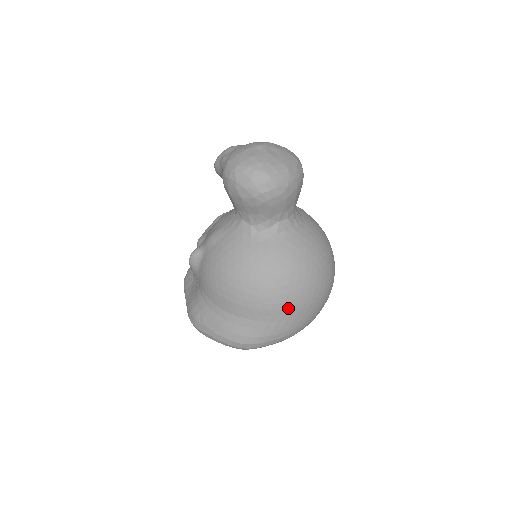
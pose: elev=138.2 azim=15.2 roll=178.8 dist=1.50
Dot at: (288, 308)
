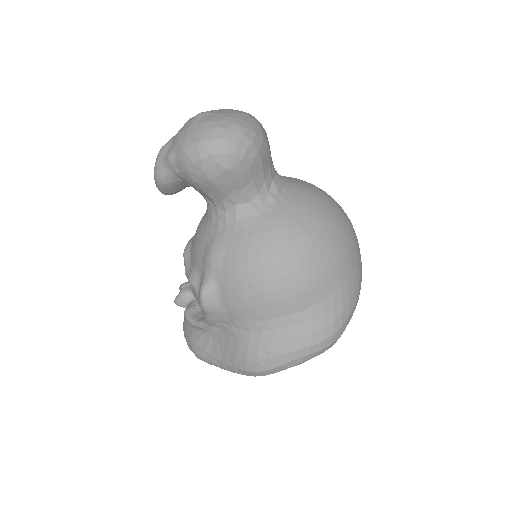
Dot at: (347, 257)
